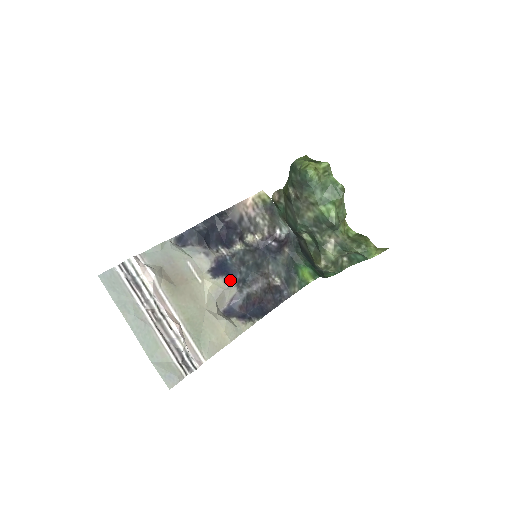
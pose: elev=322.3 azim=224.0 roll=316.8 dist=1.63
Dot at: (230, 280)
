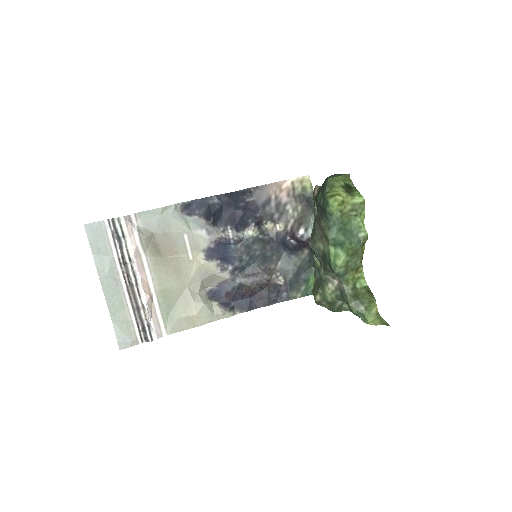
Dot at: (225, 265)
